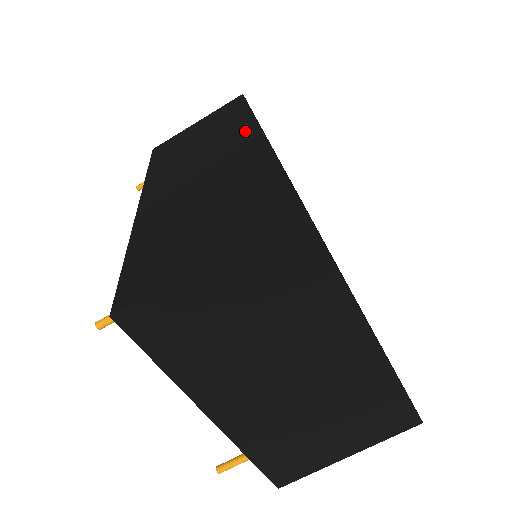
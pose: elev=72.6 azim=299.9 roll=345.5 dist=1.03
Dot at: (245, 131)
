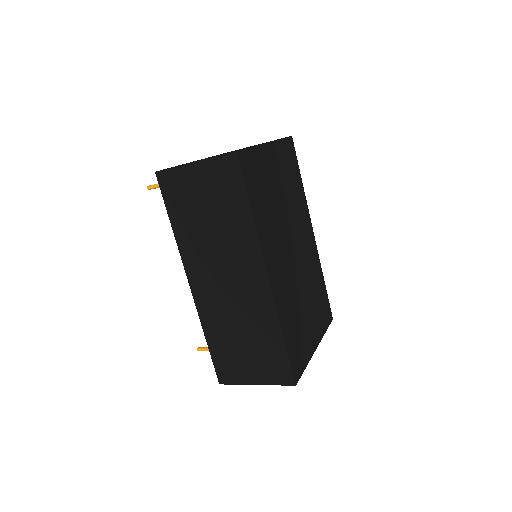
Dot at: (254, 263)
